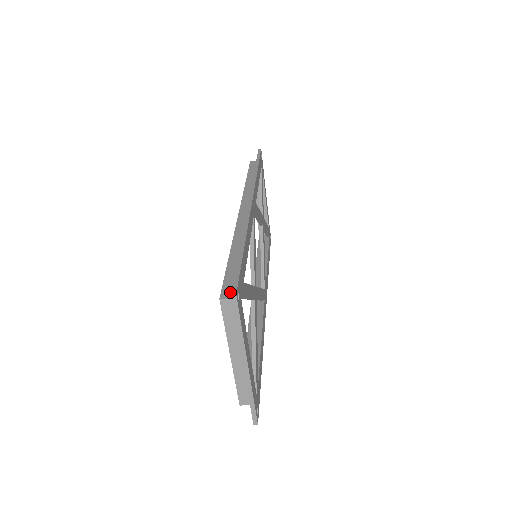
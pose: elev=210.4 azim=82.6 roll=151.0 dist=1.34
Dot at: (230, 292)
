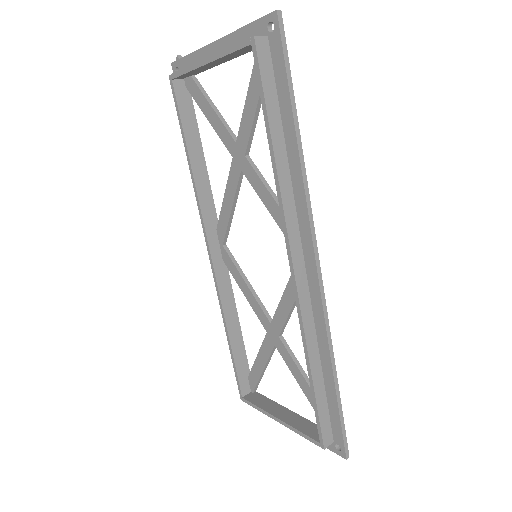
Dot at: (329, 437)
